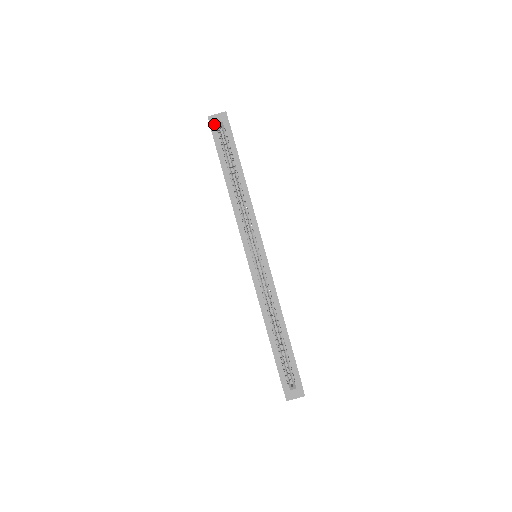
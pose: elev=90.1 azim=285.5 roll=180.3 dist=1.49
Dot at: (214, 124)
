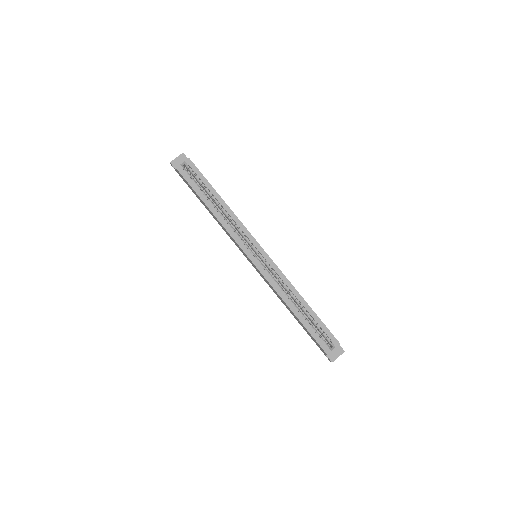
Dot at: (178, 165)
